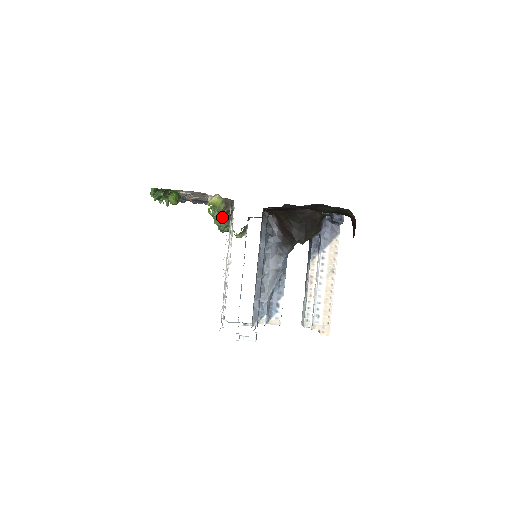
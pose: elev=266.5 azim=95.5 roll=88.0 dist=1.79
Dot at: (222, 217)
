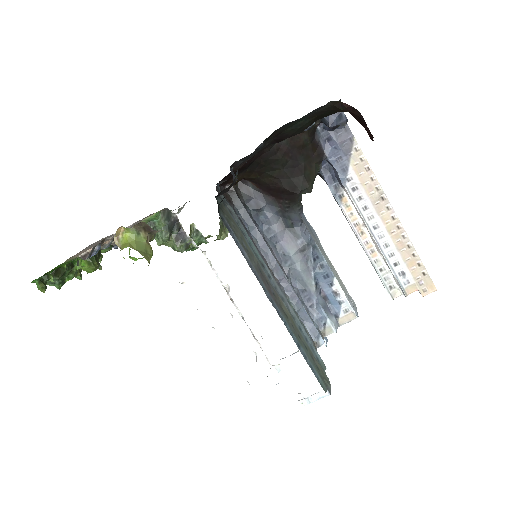
Dot at: (169, 240)
